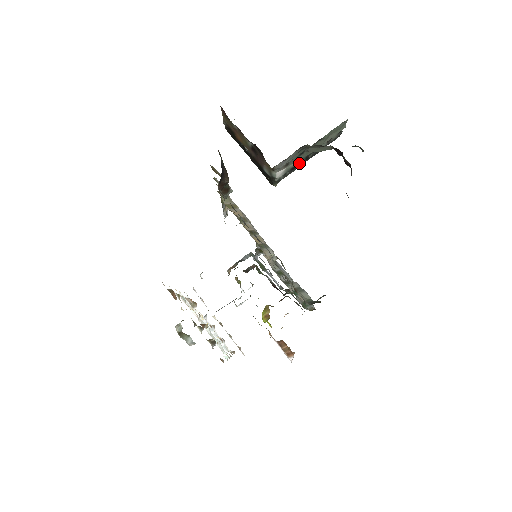
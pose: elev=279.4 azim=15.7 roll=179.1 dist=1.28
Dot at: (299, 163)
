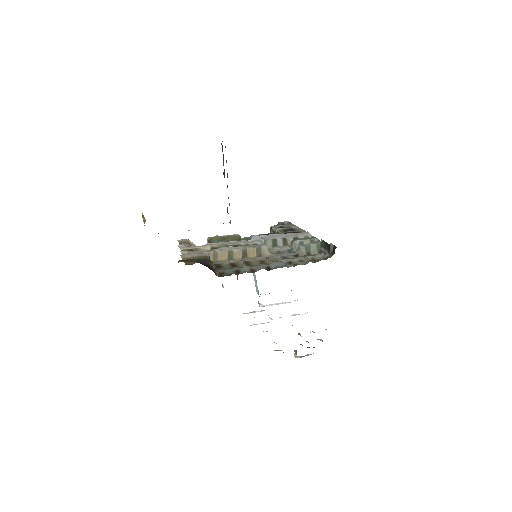
Dot at: occluded
